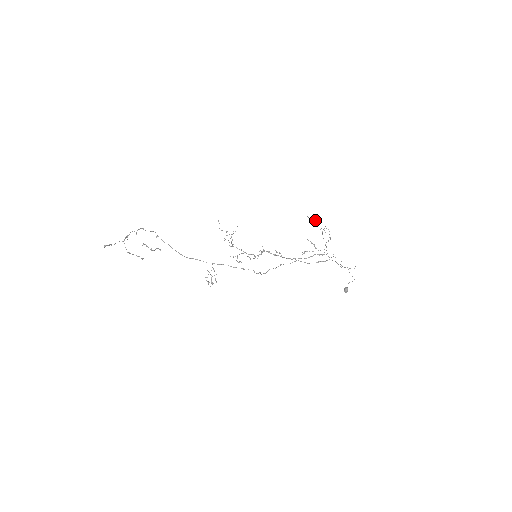
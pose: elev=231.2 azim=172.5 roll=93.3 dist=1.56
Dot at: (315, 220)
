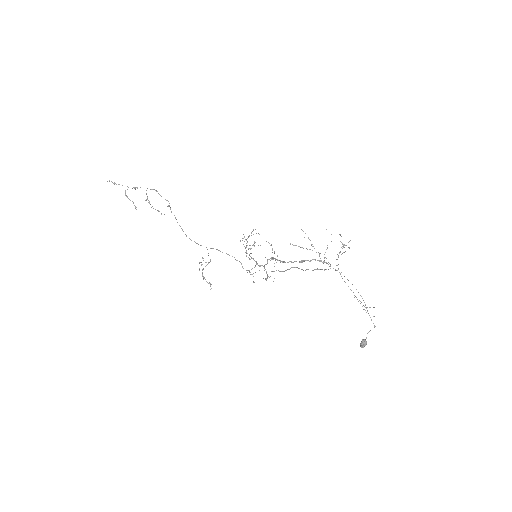
Dot at: occluded
